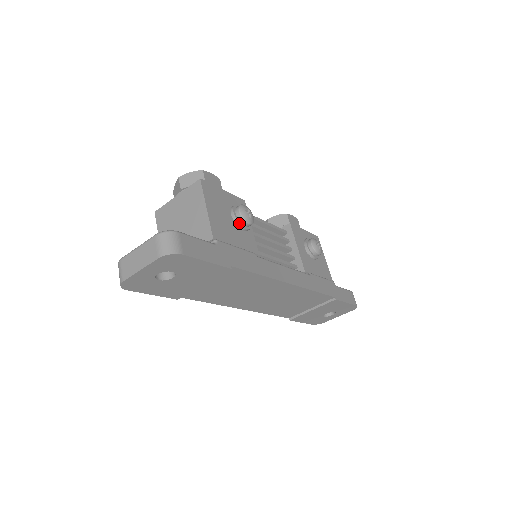
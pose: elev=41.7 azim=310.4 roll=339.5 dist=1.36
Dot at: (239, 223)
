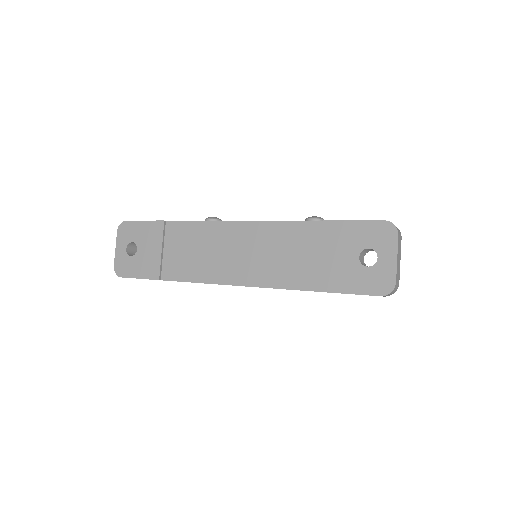
Dot at: occluded
